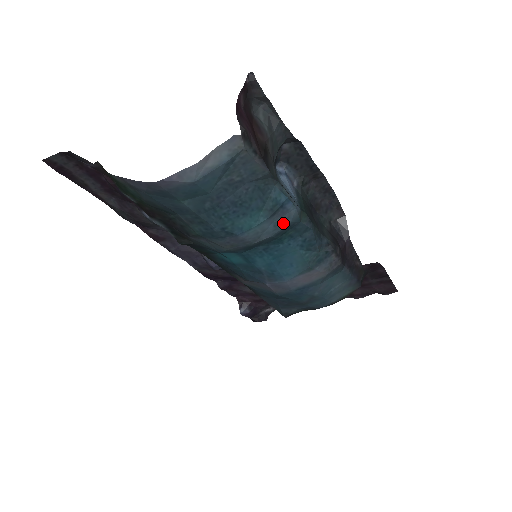
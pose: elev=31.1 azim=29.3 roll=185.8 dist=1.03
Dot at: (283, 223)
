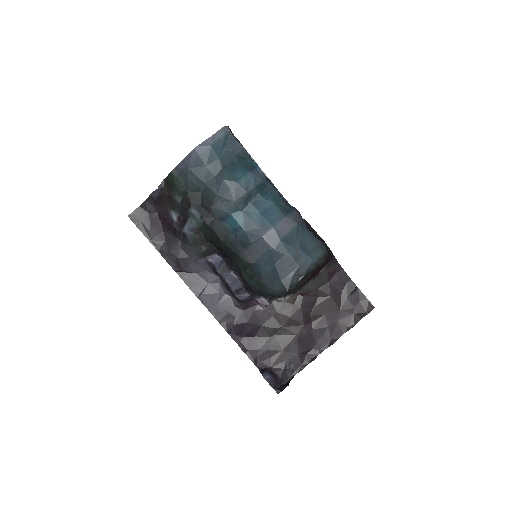
Dot at: (258, 179)
